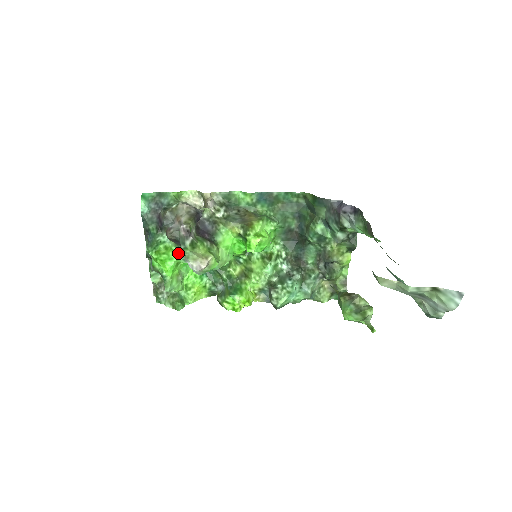
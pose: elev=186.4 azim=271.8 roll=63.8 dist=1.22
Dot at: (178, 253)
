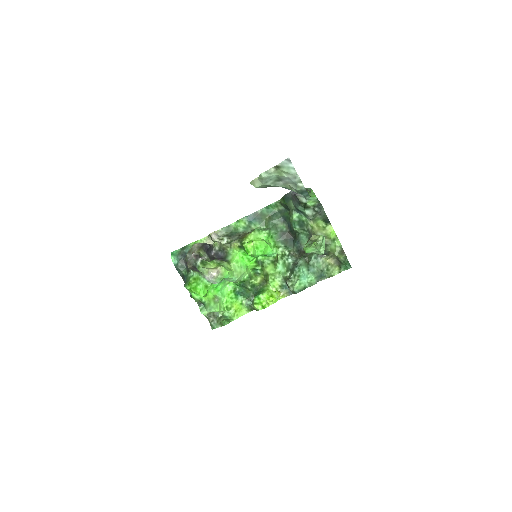
Dot at: (202, 278)
